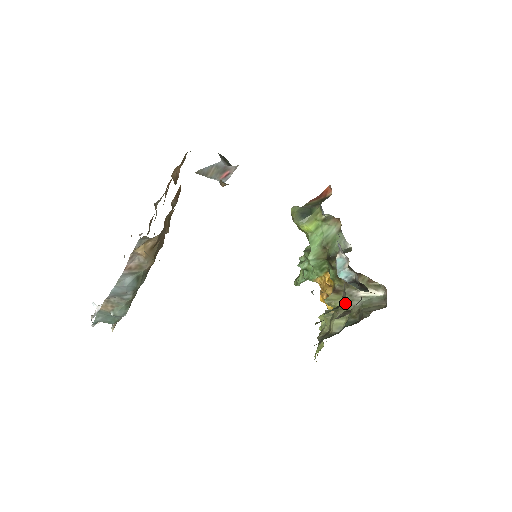
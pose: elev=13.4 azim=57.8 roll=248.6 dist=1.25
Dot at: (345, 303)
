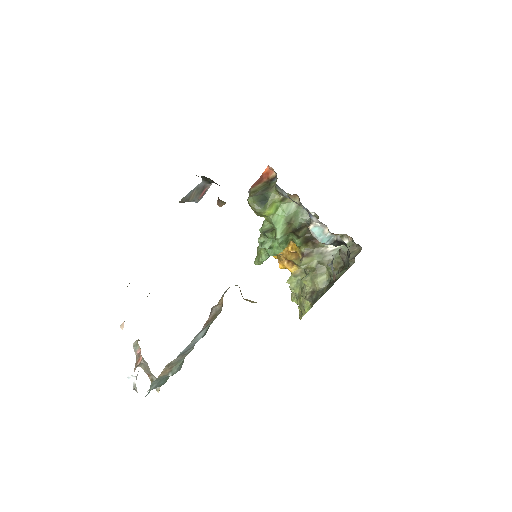
Dot at: (319, 261)
